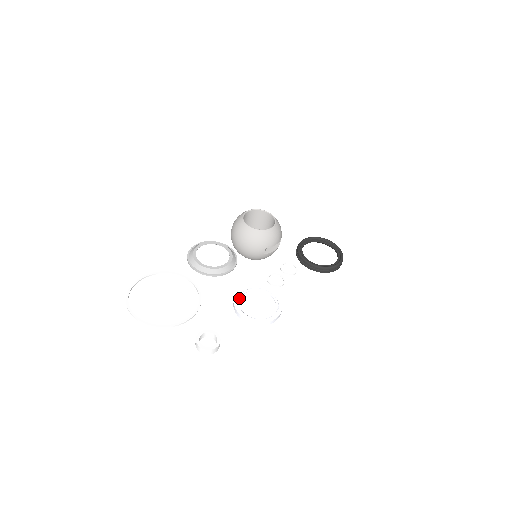
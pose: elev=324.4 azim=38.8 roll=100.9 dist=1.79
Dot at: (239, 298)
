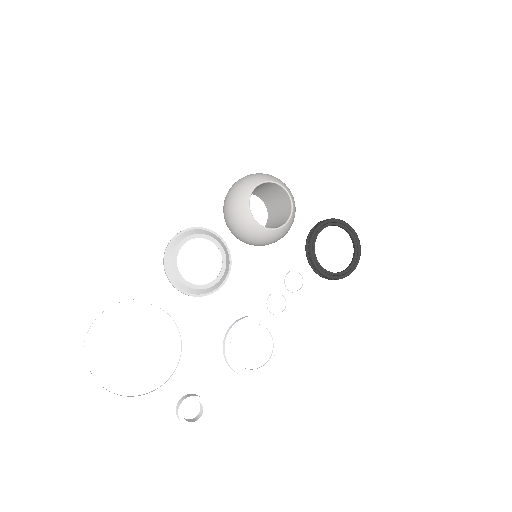
Dot at: (231, 340)
